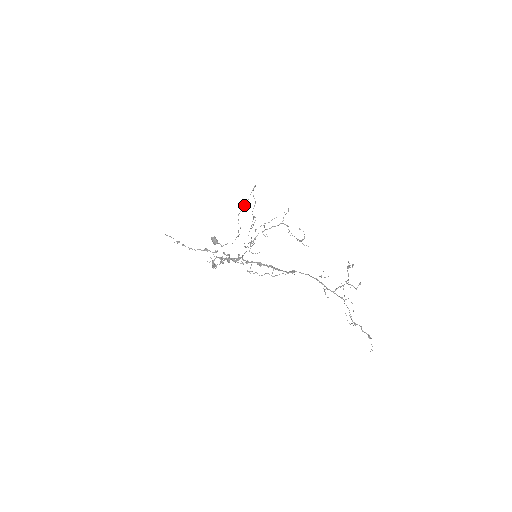
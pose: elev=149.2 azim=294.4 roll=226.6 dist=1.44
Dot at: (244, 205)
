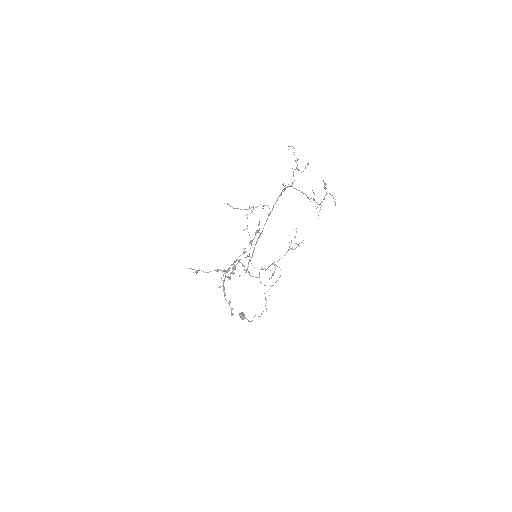
Dot at: (271, 286)
